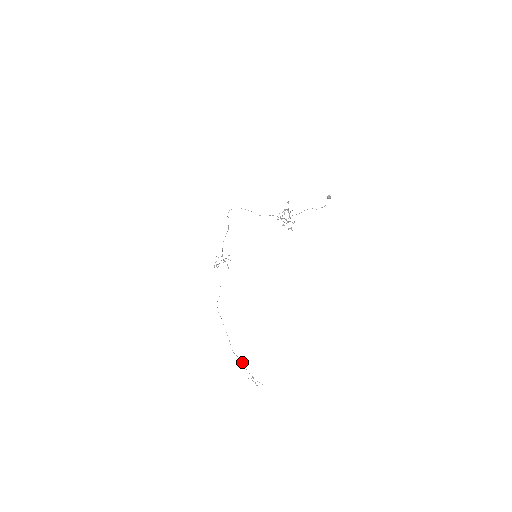
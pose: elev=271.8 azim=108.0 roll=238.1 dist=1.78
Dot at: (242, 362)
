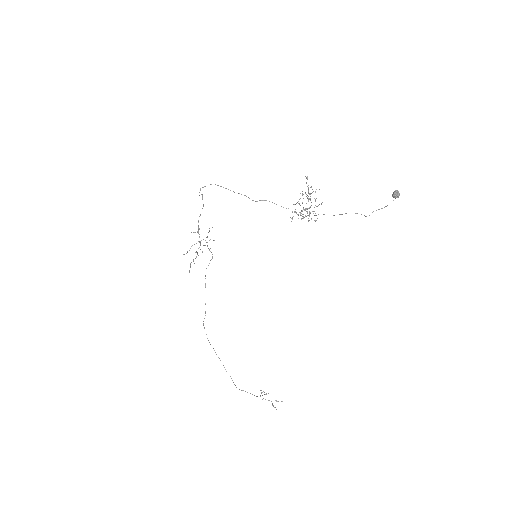
Dot at: (252, 394)
